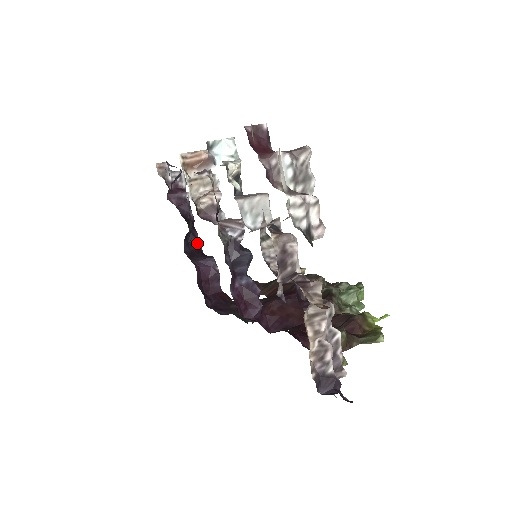
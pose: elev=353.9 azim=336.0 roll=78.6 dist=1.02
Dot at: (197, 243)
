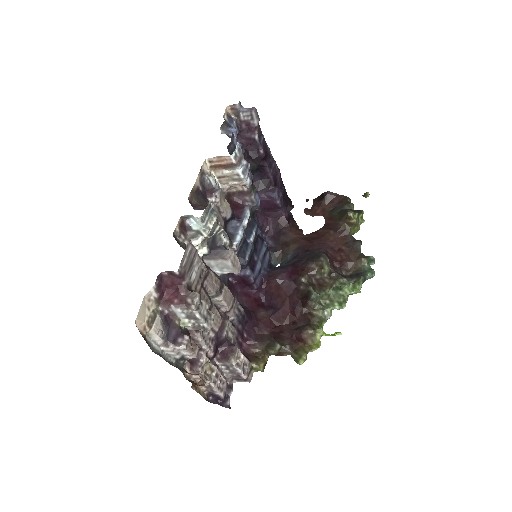
Dot at: (267, 174)
